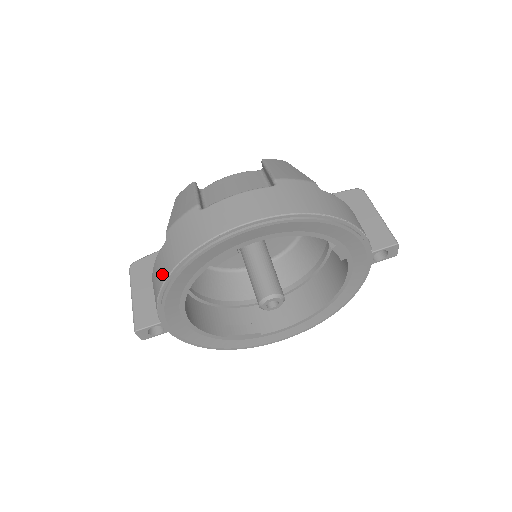
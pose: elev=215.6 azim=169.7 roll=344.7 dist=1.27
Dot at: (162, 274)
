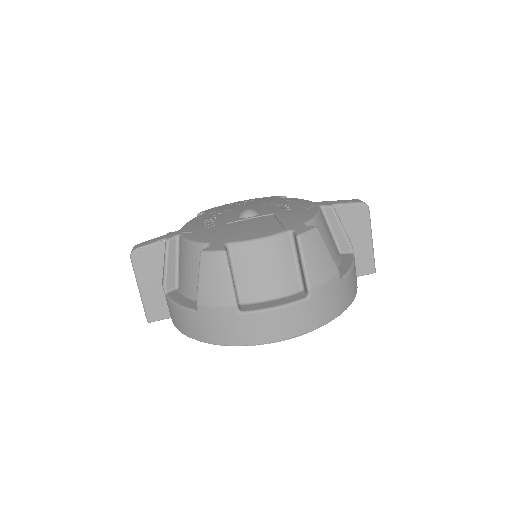
Dot at: (191, 332)
